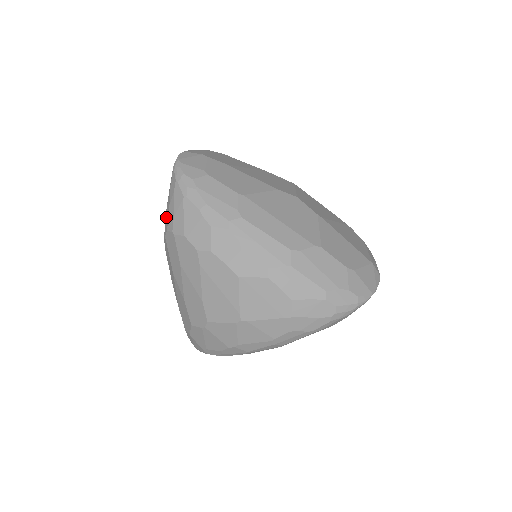
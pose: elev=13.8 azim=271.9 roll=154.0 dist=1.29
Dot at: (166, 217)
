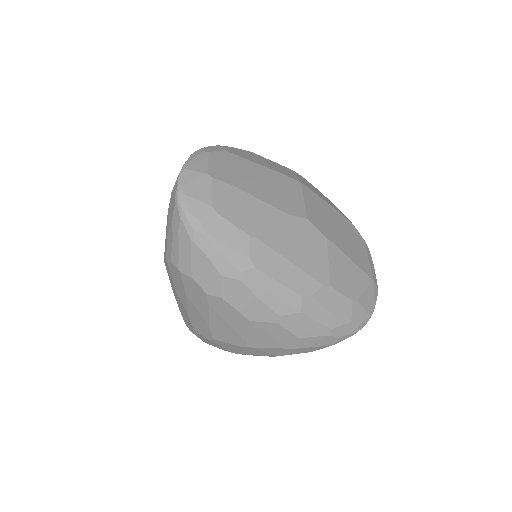
Dot at: (168, 245)
